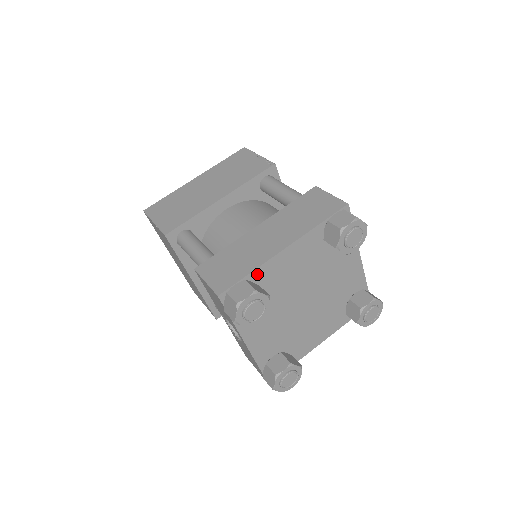
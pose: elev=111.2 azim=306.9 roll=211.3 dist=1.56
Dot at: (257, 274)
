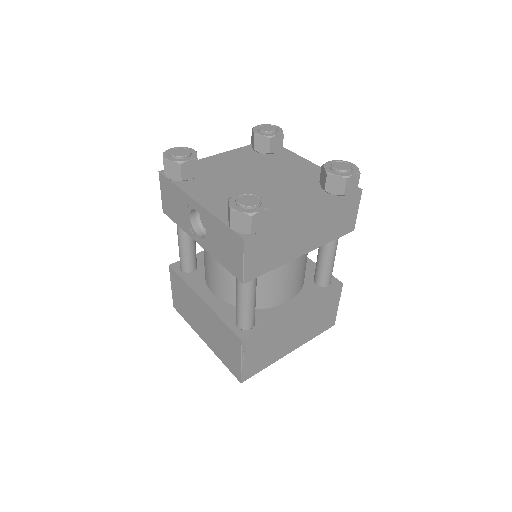
Dot at: occluded
